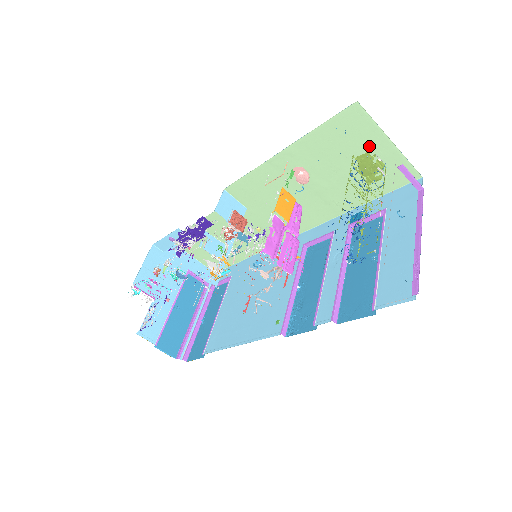
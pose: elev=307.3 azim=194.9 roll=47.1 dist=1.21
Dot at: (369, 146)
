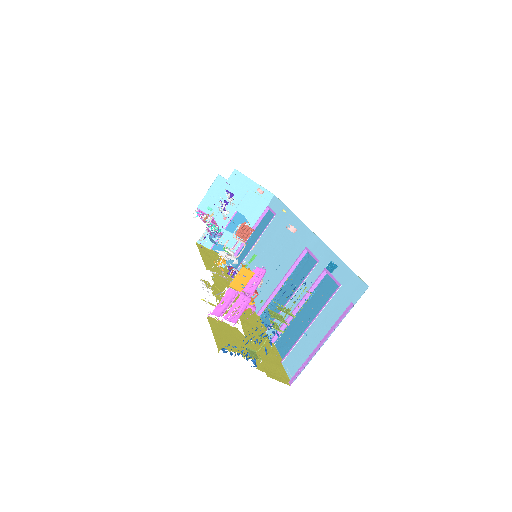
Dot at: occluded
